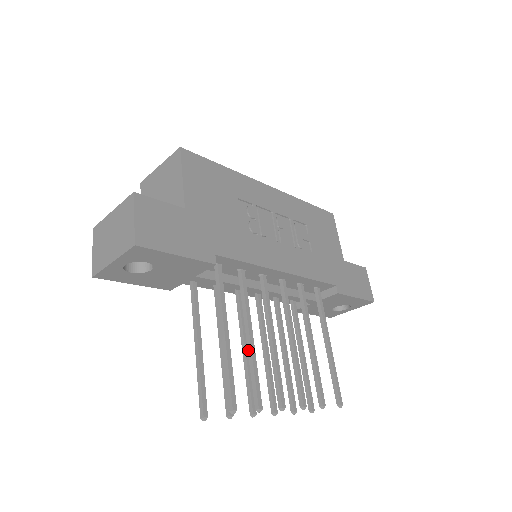
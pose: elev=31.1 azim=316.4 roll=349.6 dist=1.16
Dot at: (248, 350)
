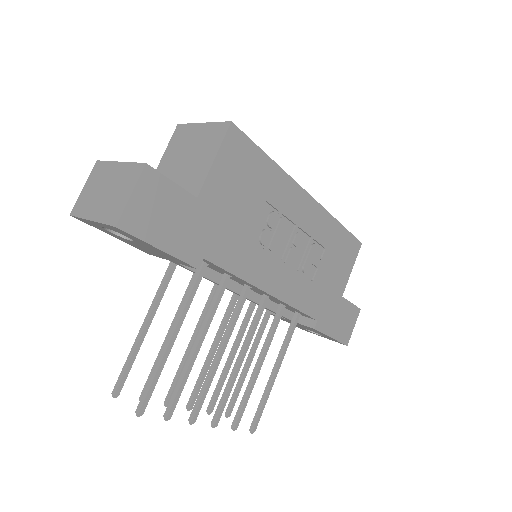
Dot at: (188, 358)
